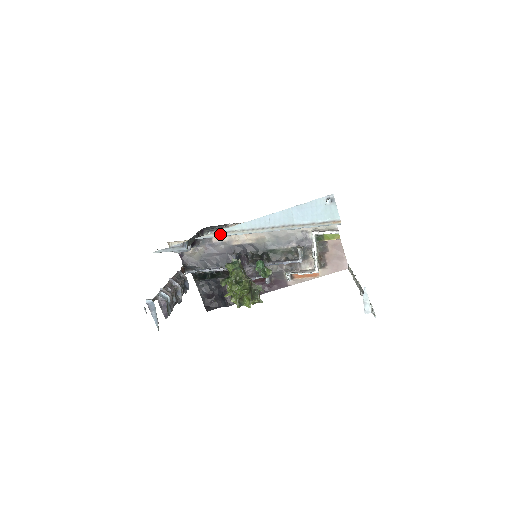
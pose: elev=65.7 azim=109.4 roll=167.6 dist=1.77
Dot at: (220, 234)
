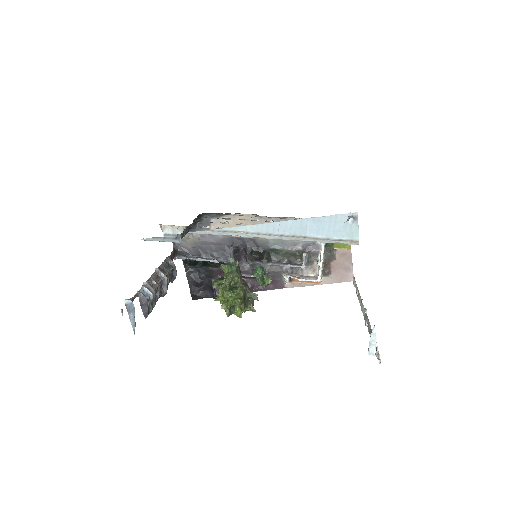
Dot at: (220, 232)
